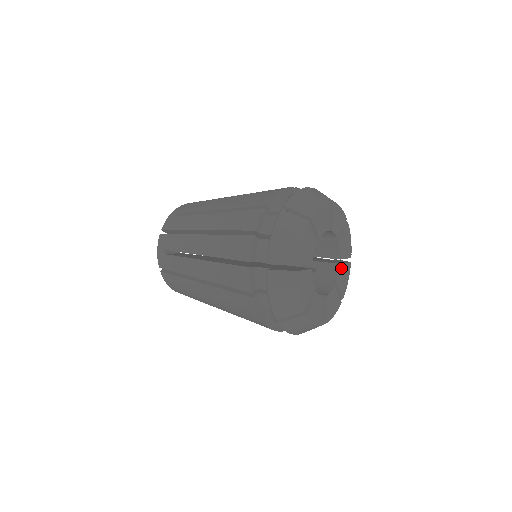
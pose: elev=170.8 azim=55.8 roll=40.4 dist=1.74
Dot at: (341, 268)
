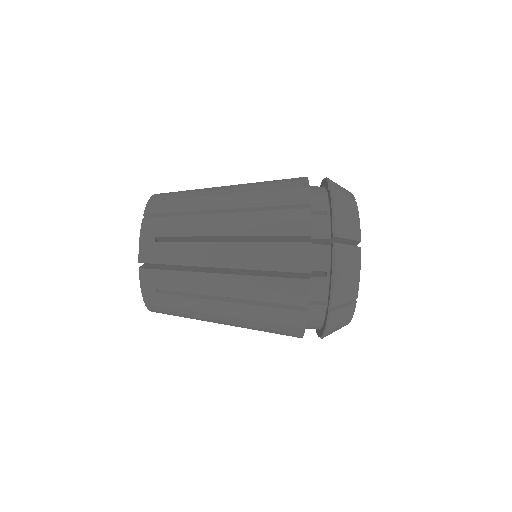
Dot at: occluded
